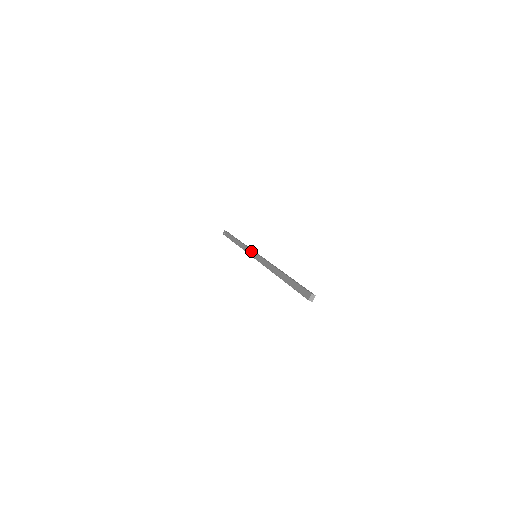
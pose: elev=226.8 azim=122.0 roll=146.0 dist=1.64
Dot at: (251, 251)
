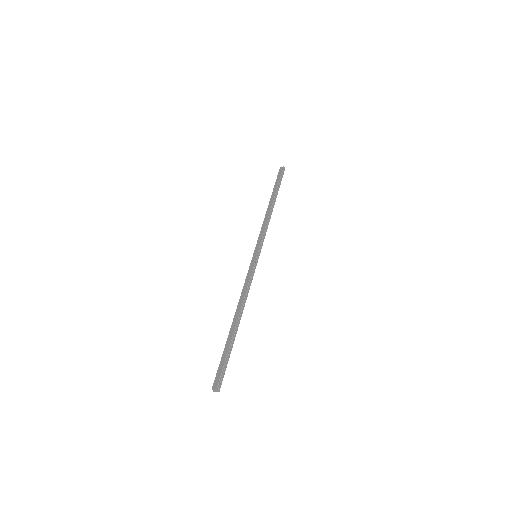
Dot at: (259, 244)
